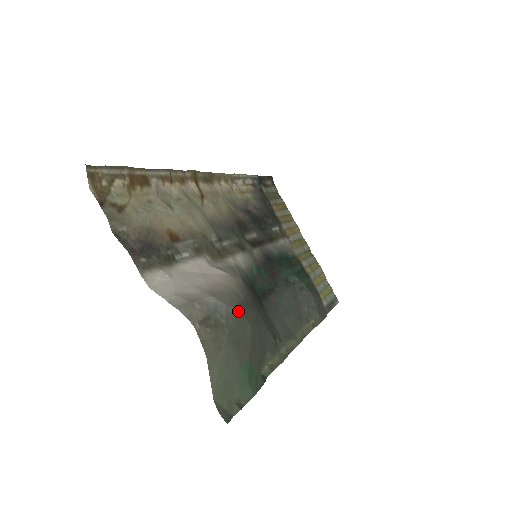
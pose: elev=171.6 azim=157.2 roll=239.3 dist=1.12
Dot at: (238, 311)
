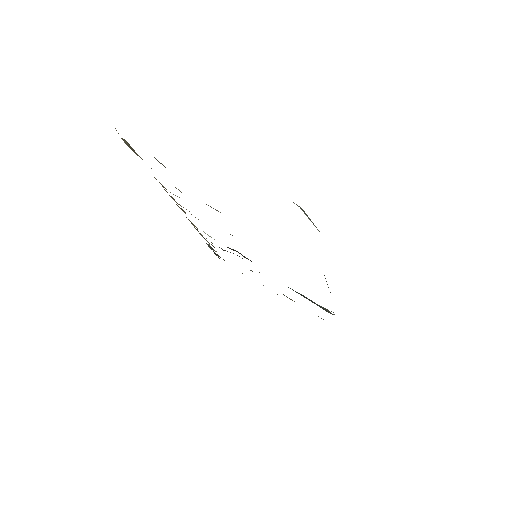
Dot at: occluded
